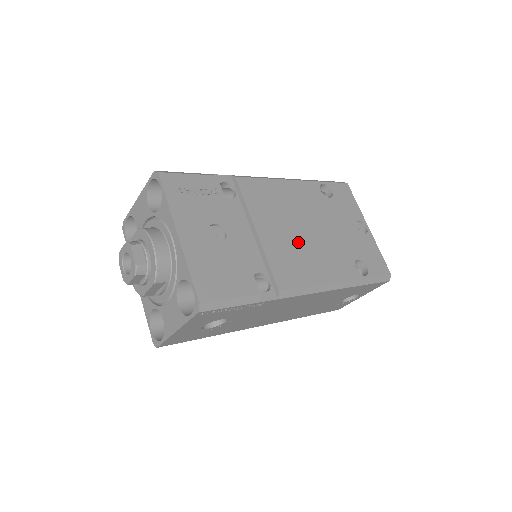
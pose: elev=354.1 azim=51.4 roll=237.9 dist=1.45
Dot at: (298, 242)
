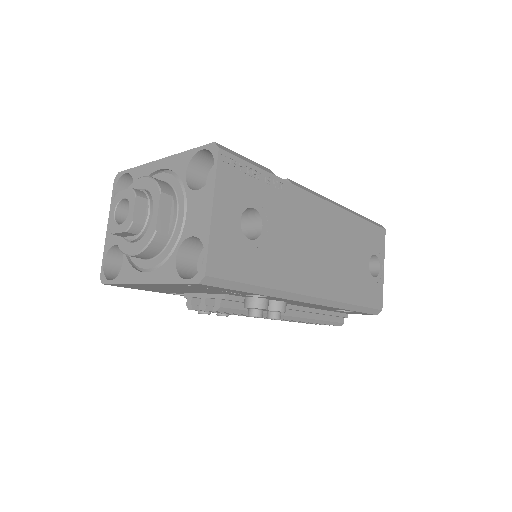
Dot at: occluded
